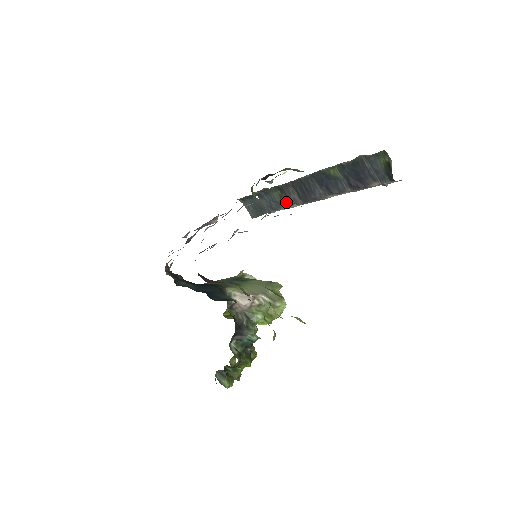
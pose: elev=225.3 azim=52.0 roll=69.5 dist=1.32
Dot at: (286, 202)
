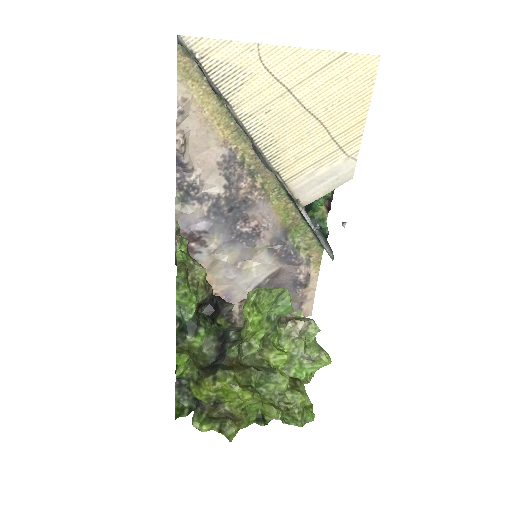
Dot at: (288, 193)
